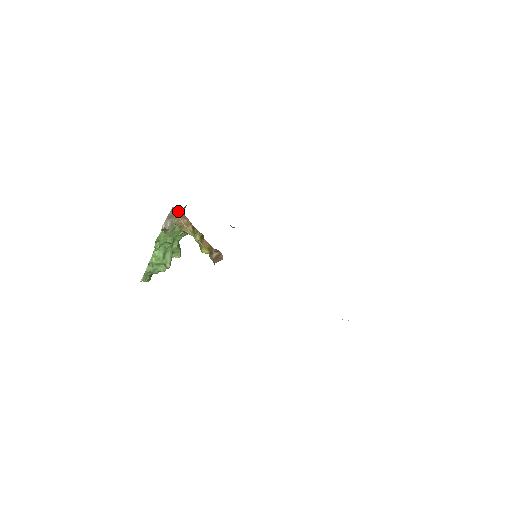
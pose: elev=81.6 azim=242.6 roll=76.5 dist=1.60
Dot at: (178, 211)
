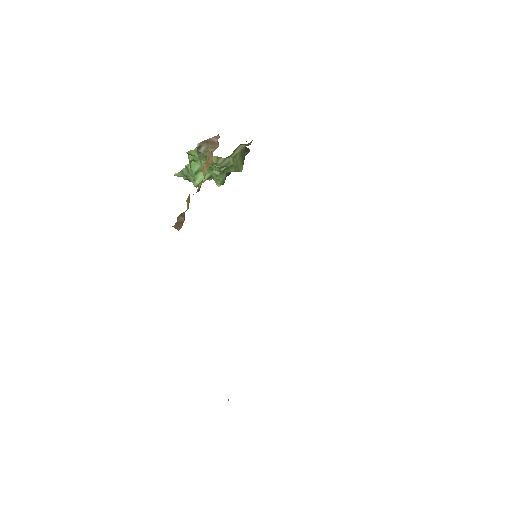
Dot at: occluded
